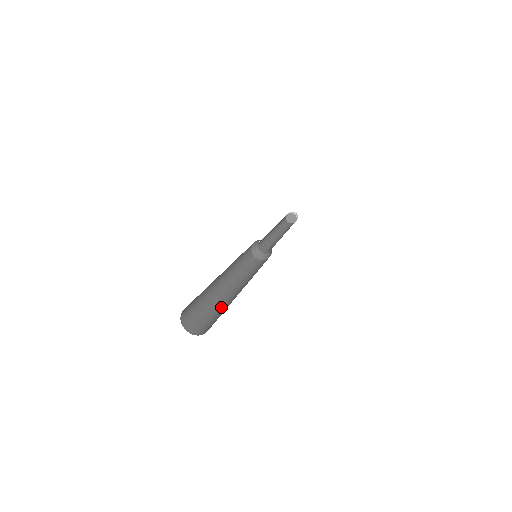
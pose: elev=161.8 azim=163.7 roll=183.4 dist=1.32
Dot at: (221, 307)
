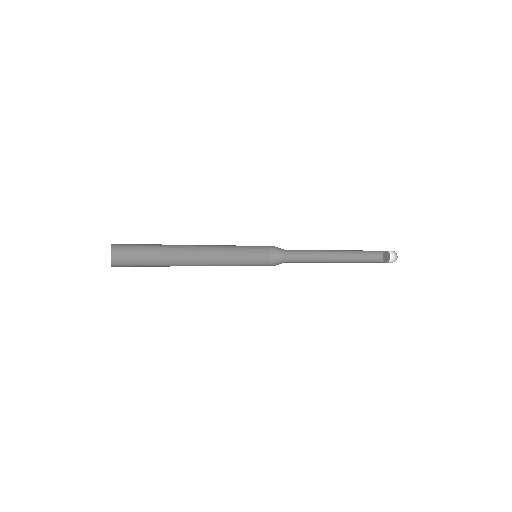
Dot at: (162, 266)
